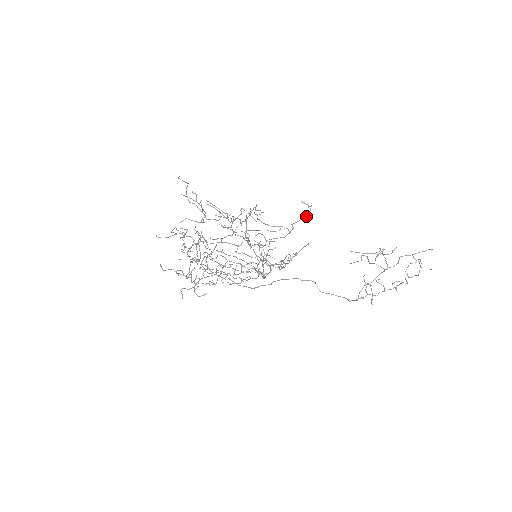
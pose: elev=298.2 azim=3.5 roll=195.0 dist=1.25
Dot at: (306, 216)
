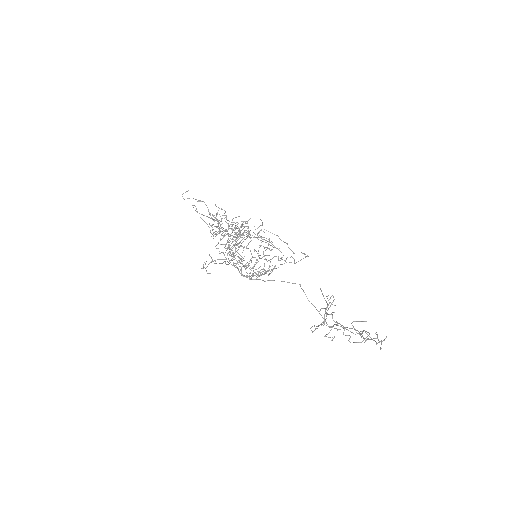
Dot at: occluded
